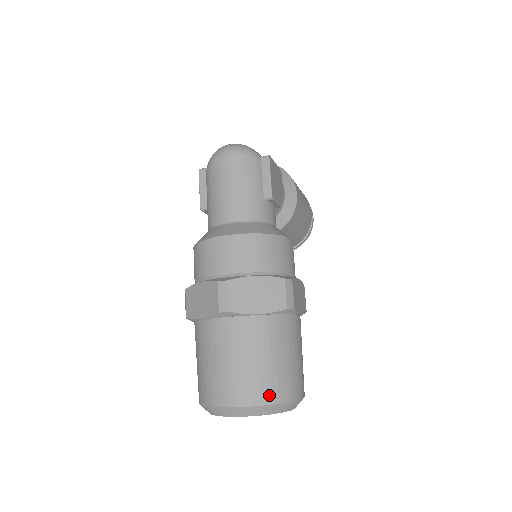
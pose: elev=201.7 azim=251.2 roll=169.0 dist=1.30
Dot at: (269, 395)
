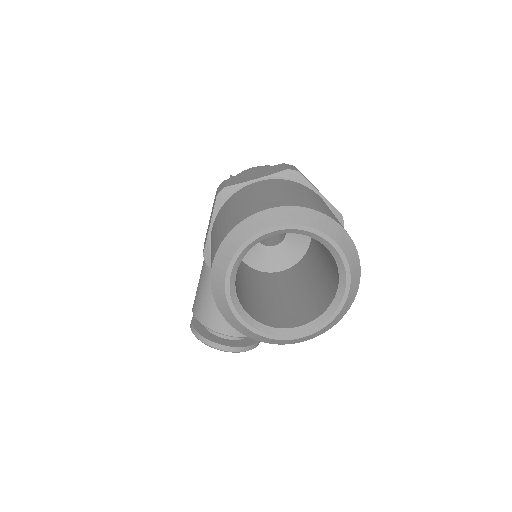
Dot at: occluded
